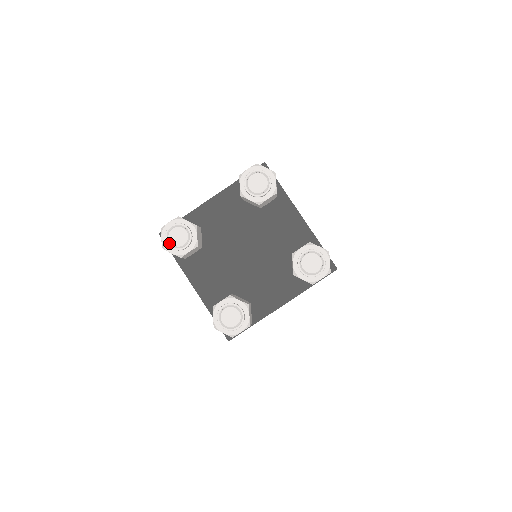
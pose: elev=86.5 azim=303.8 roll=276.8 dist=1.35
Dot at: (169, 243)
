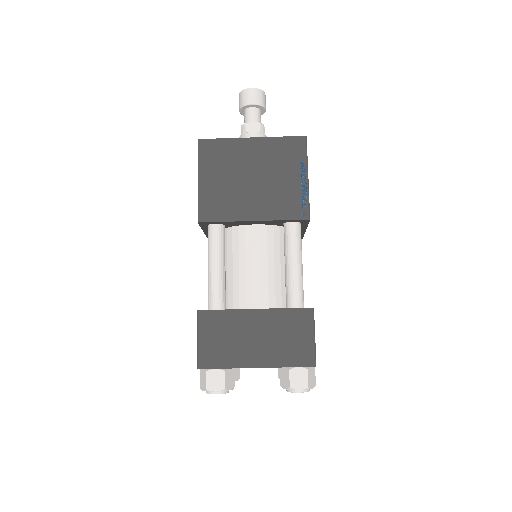
Dot at: occluded
